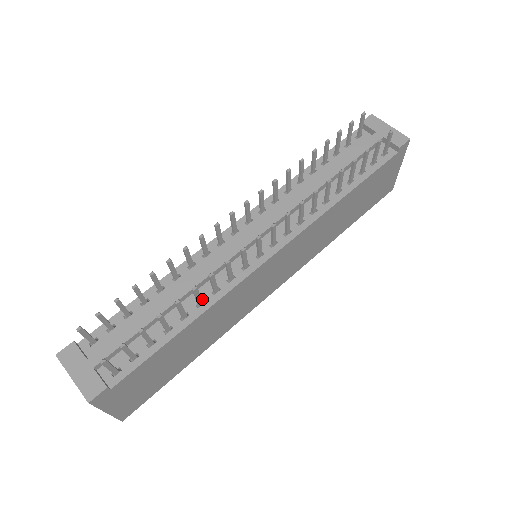
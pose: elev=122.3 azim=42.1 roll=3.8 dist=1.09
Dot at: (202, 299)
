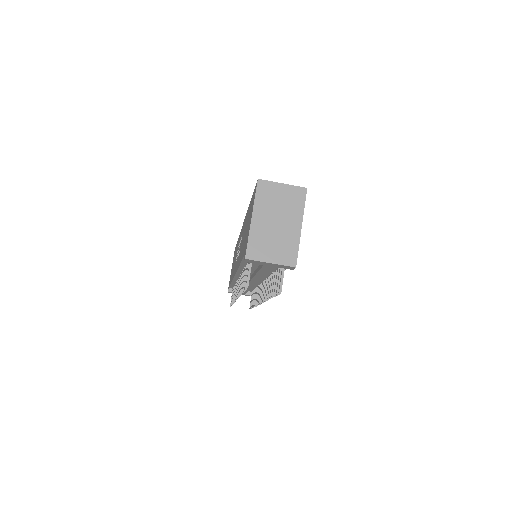
Dot at: (257, 286)
